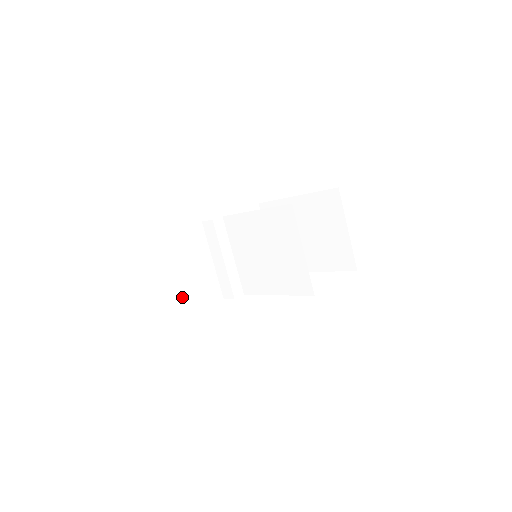
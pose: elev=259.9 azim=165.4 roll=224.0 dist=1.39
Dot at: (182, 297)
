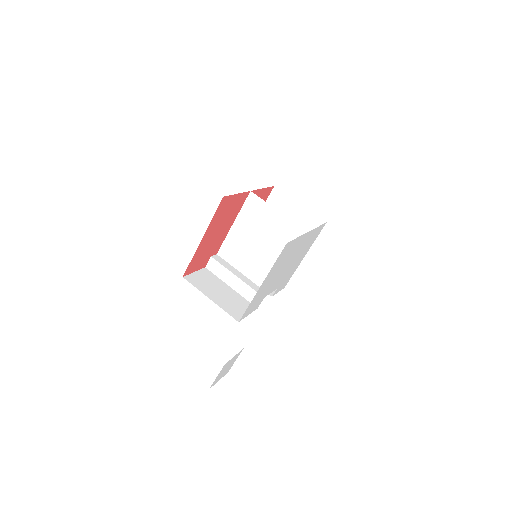
Dot at: (225, 311)
